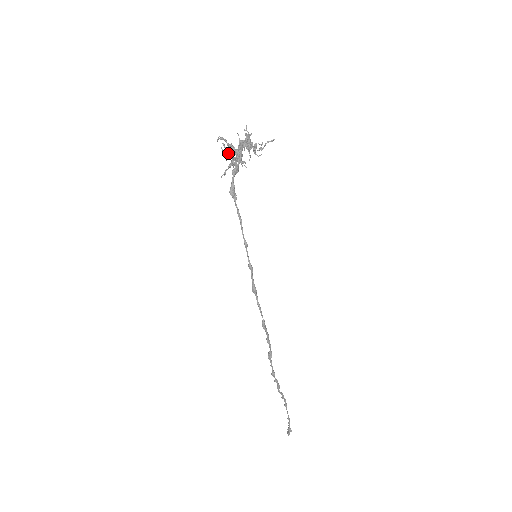
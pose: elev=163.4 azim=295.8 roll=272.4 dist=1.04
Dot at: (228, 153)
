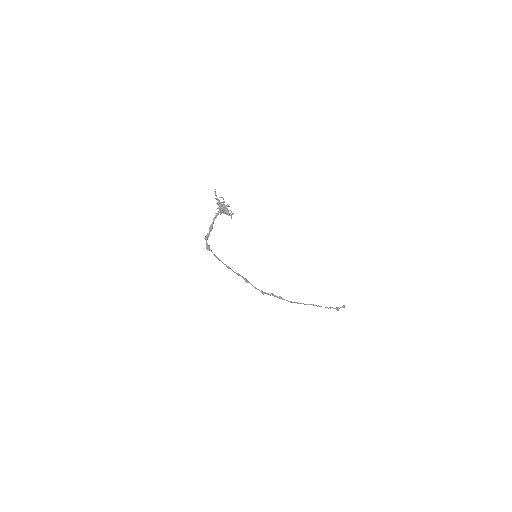
Dot at: occluded
